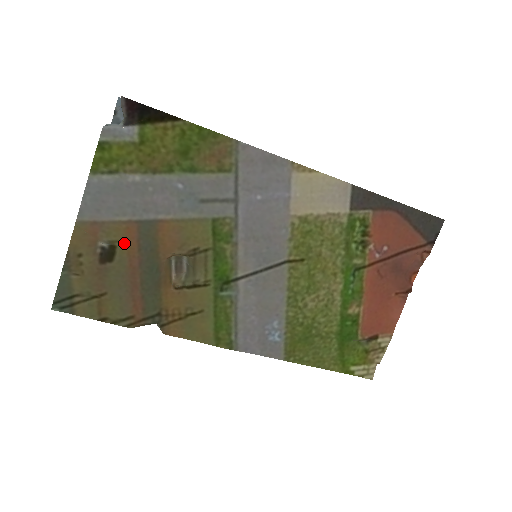
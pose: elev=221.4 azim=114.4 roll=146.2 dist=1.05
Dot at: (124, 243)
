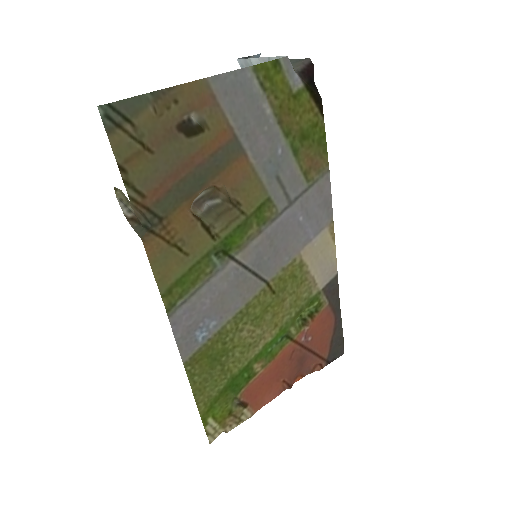
Dot at: (211, 137)
